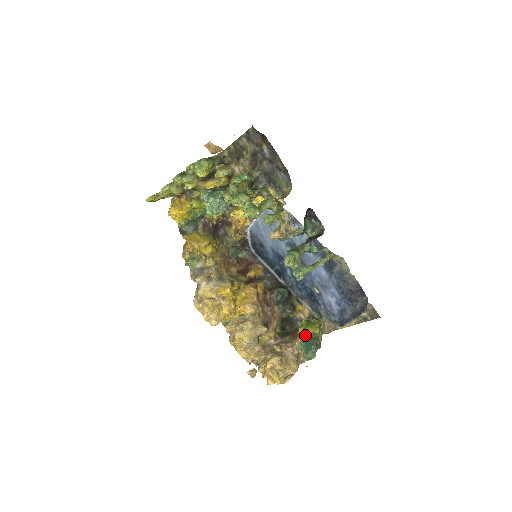
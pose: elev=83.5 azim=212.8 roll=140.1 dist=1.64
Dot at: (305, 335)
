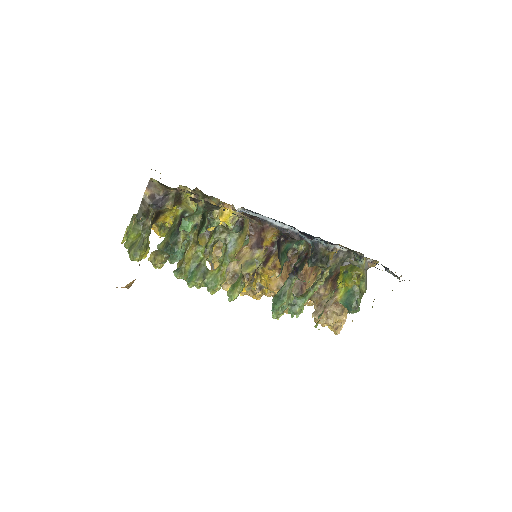
Dot at: (344, 289)
